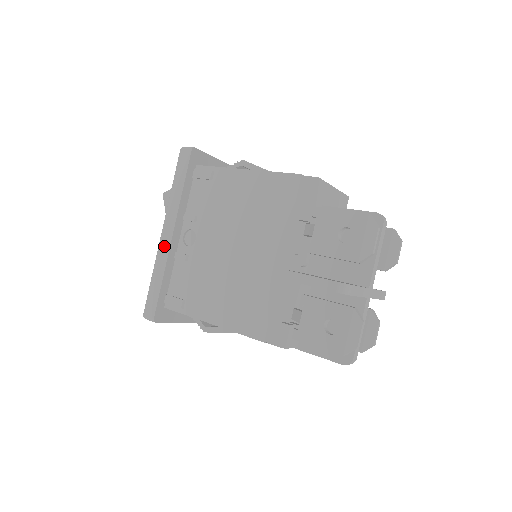
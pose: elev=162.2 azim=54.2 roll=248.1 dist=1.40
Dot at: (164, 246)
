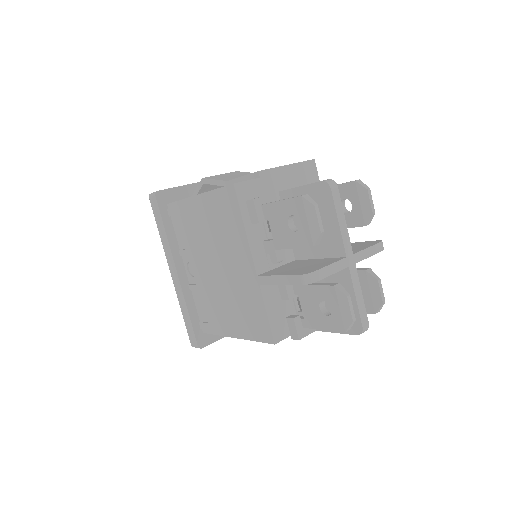
Dot at: (177, 284)
